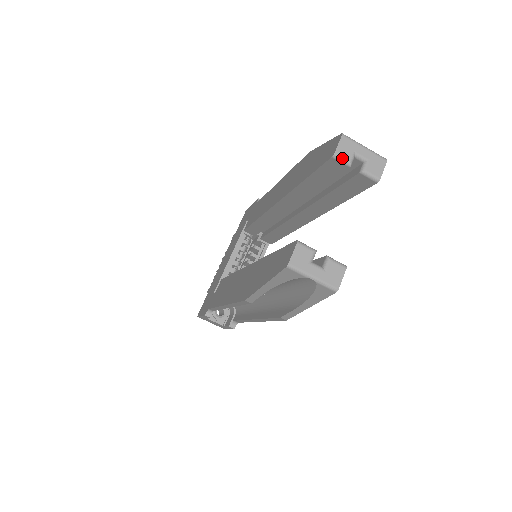
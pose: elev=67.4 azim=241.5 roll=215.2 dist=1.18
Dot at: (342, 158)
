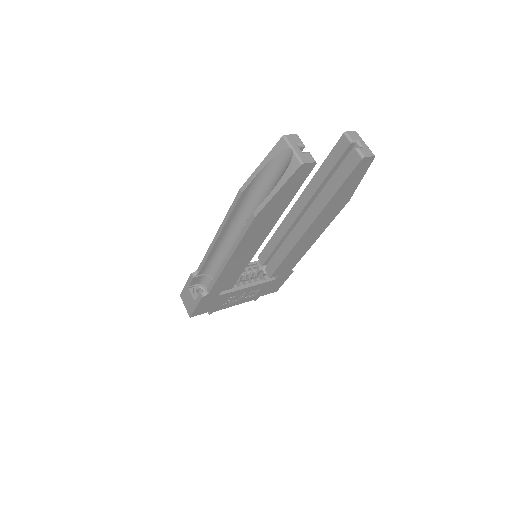
Dot at: (349, 136)
